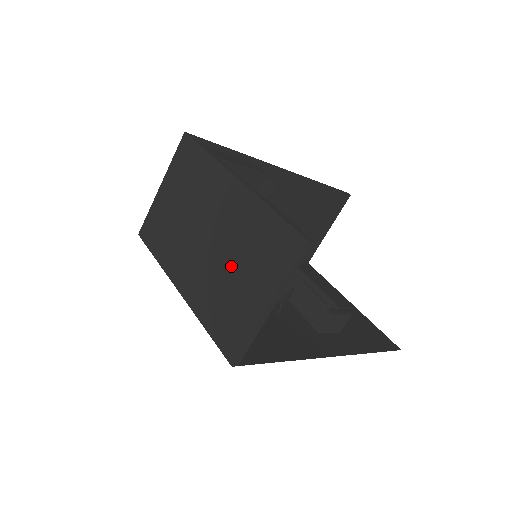
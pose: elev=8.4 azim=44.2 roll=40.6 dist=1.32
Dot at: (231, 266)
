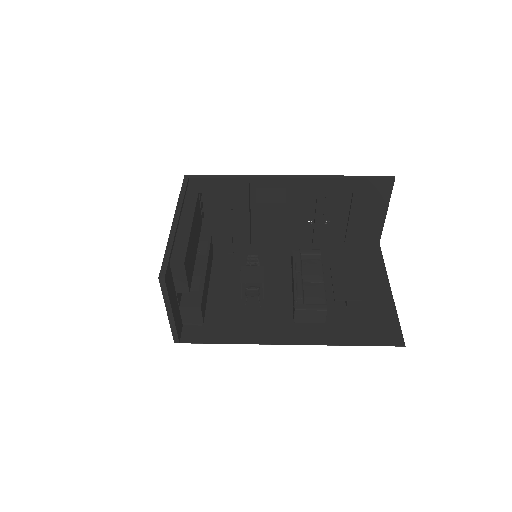
Dot at: occluded
